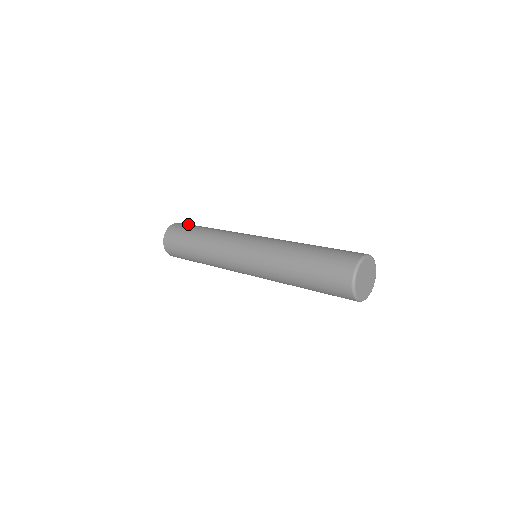
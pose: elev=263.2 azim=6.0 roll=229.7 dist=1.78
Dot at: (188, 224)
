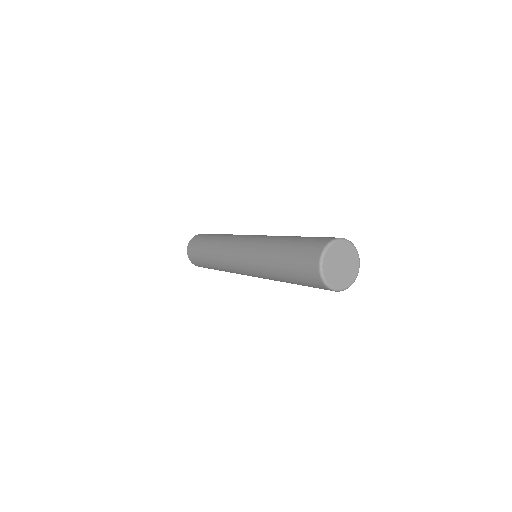
Dot at: occluded
